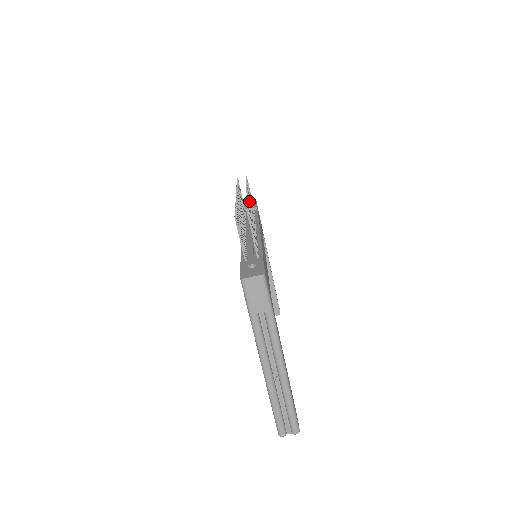
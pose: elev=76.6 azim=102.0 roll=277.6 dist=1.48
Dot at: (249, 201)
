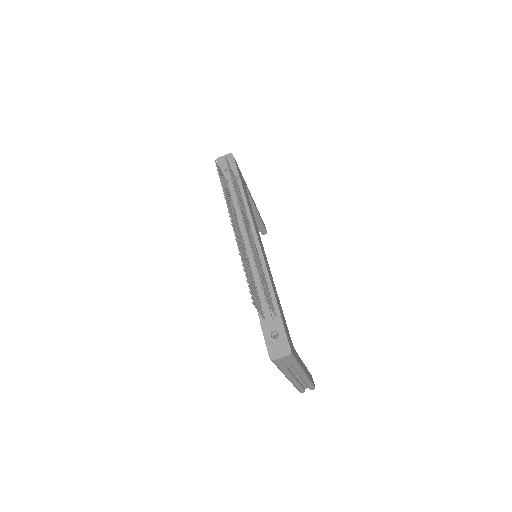
Dot at: (247, 230)
